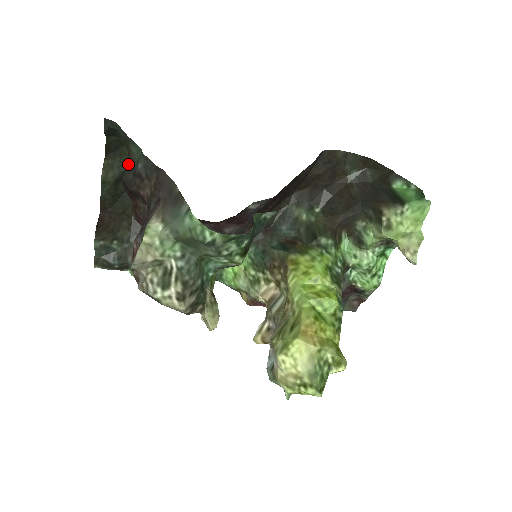
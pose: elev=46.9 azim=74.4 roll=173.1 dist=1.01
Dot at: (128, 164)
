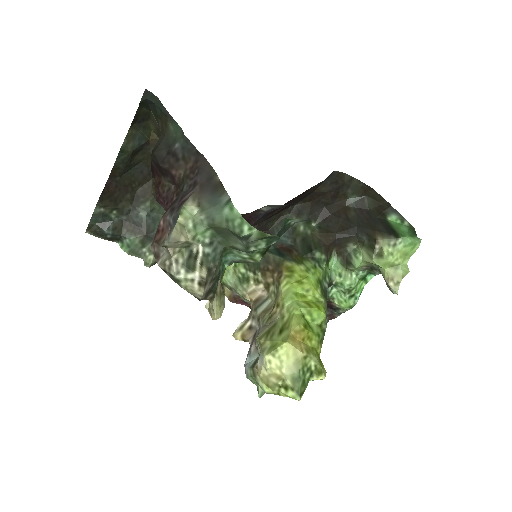
Dot at: (162, 140)
